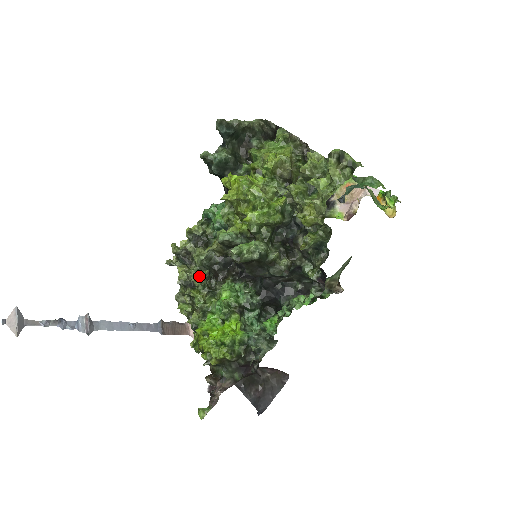
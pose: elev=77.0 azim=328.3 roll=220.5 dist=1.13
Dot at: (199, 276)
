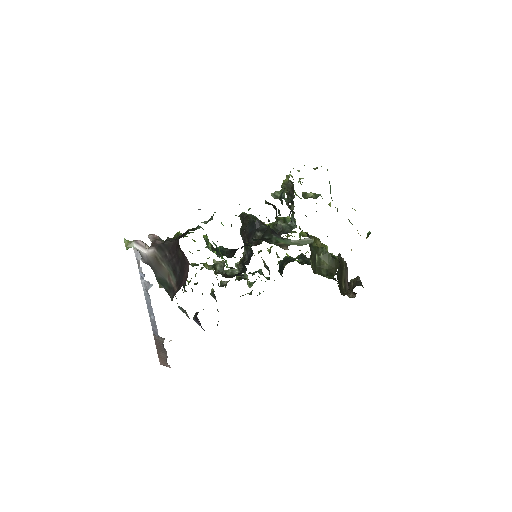
Dot at: occluded
